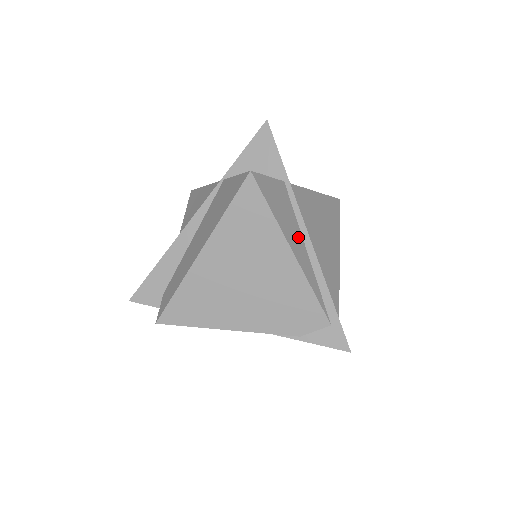
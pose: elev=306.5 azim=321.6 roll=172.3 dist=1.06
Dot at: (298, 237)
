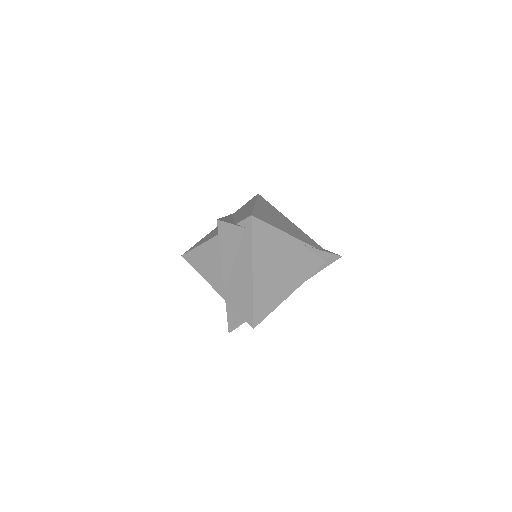
Dot at: occluded
